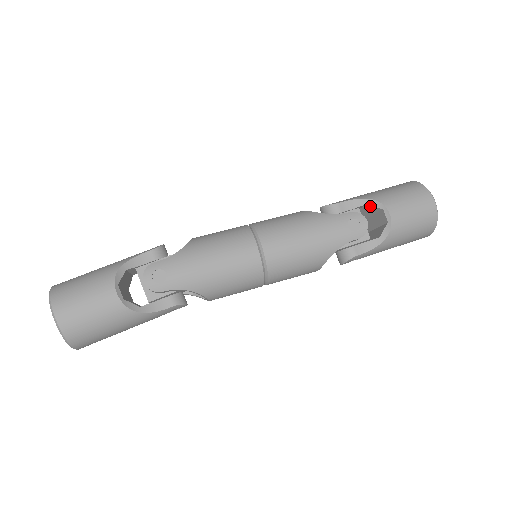
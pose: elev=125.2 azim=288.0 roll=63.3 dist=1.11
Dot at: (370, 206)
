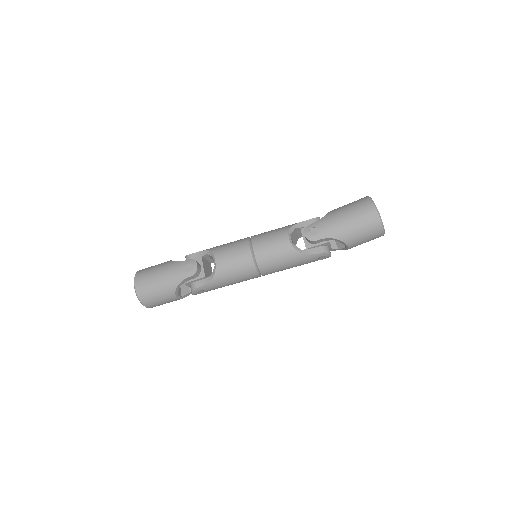
Dot at: (338, 240)
